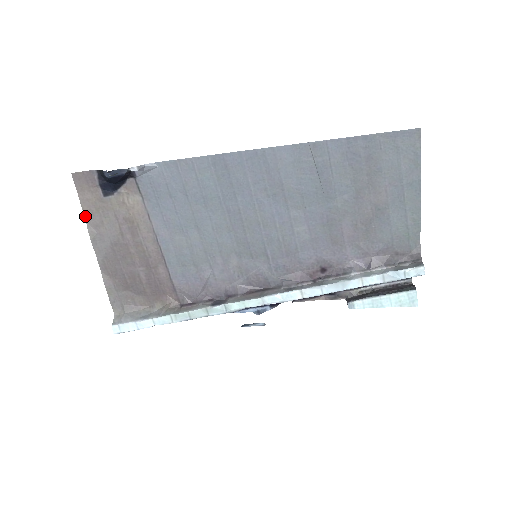
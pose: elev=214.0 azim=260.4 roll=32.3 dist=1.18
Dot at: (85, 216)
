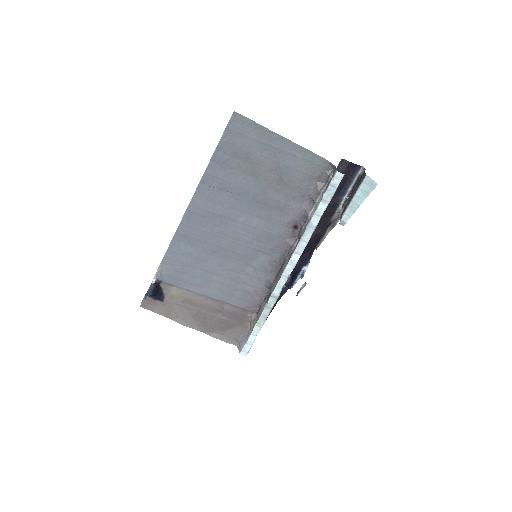
Dot at: occluded
